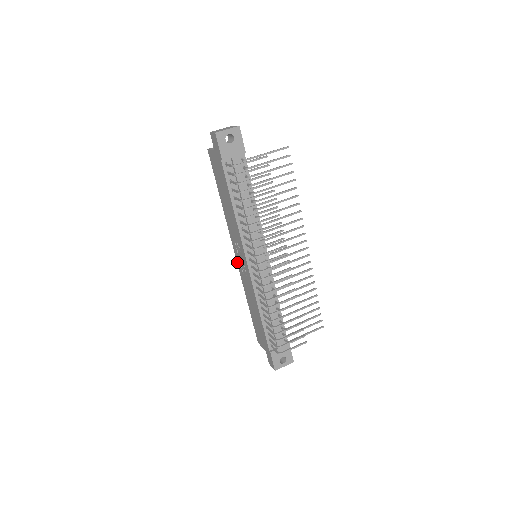
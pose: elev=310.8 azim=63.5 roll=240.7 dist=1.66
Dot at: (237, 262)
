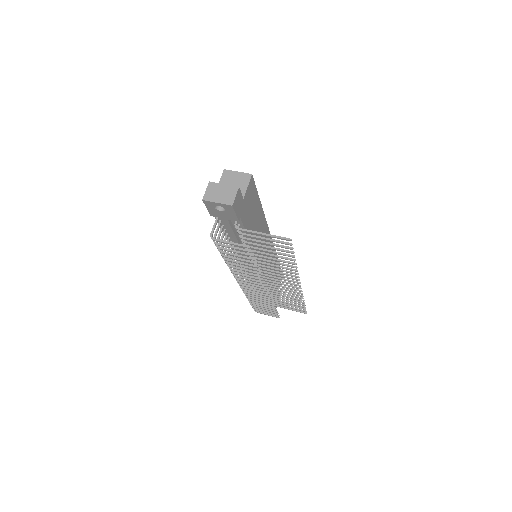
Dot at: occluded
